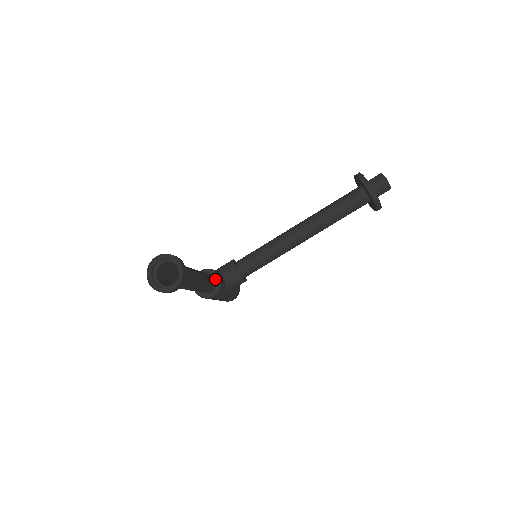
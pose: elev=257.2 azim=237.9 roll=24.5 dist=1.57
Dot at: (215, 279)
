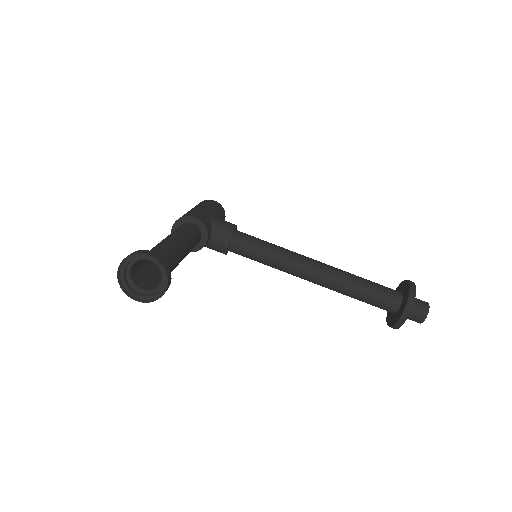
Dot at: (200, 240)
